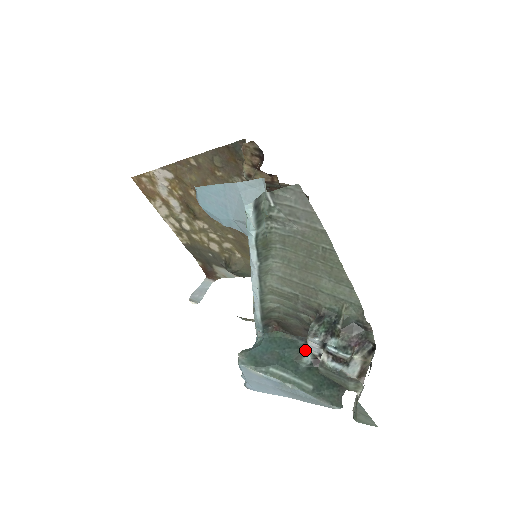
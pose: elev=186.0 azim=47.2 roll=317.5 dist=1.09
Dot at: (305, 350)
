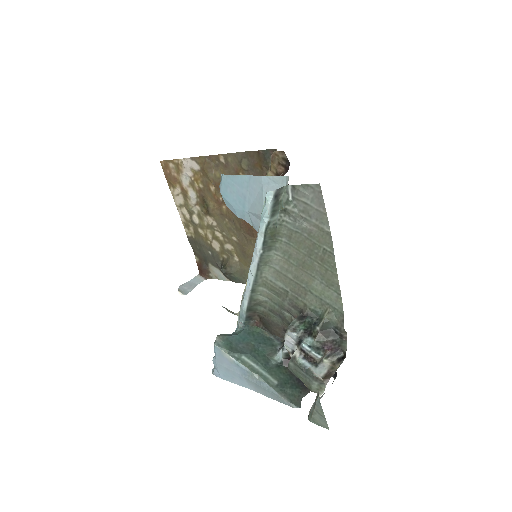
Dot at: (279, 349)
